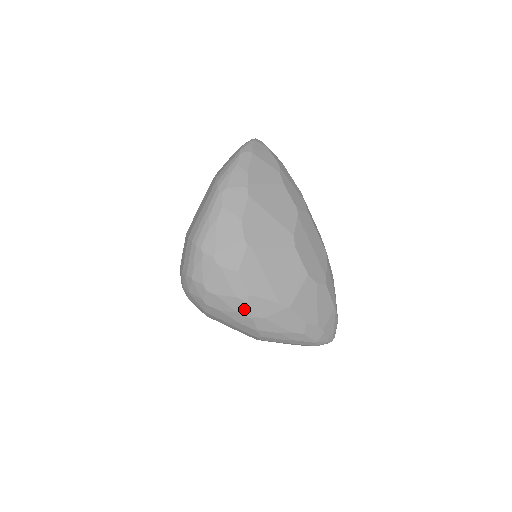
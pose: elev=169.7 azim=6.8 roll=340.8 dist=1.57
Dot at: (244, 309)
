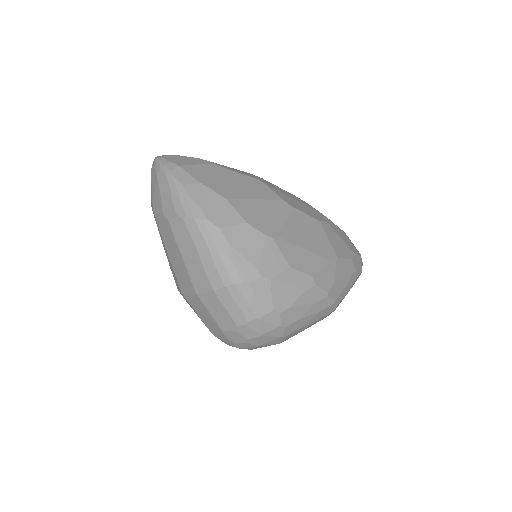
Dot at: (317, 294)
